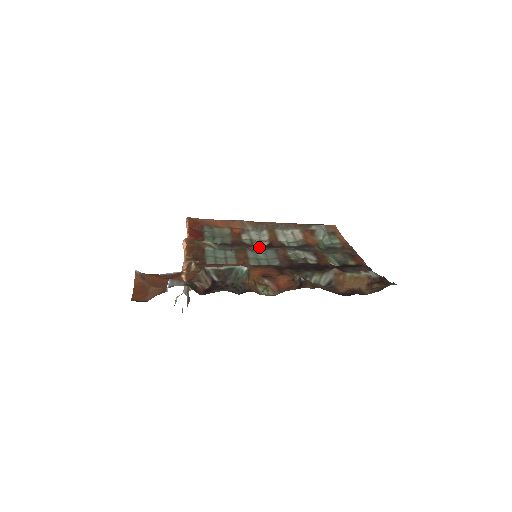
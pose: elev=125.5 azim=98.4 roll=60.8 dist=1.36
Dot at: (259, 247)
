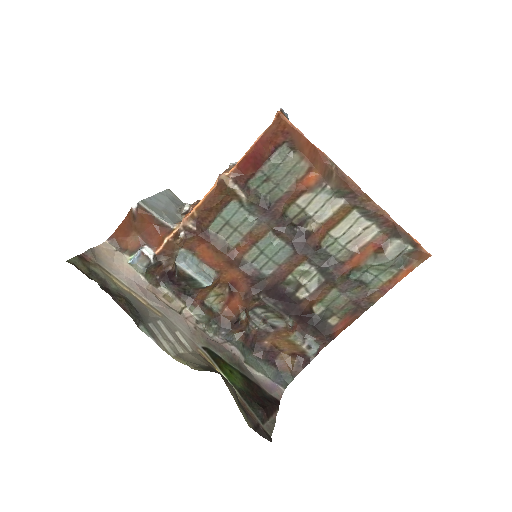
Dot at: (285, 237)
